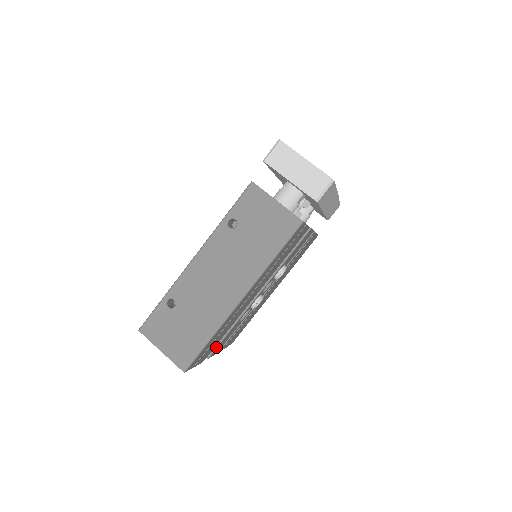
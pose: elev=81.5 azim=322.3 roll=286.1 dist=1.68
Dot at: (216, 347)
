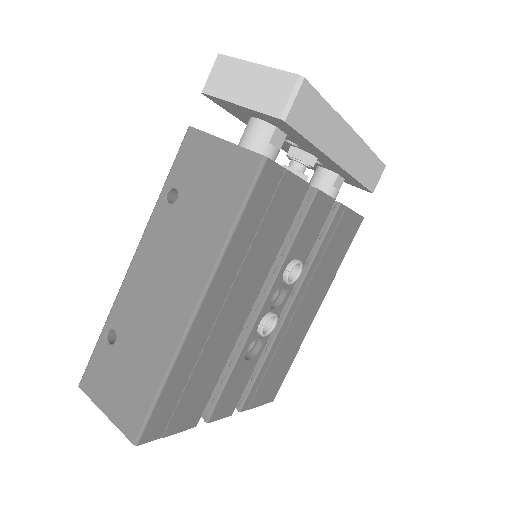
Dot at: (215, 403)
